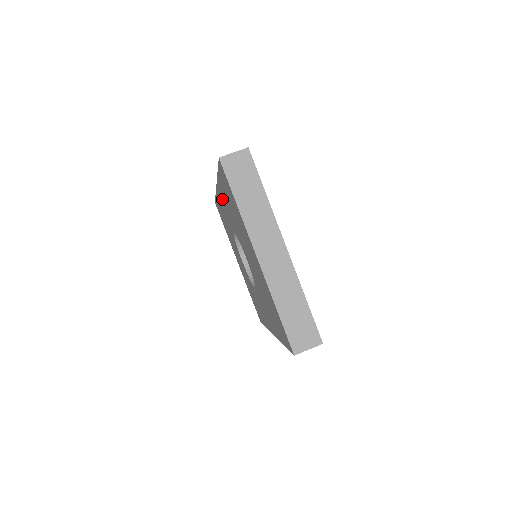
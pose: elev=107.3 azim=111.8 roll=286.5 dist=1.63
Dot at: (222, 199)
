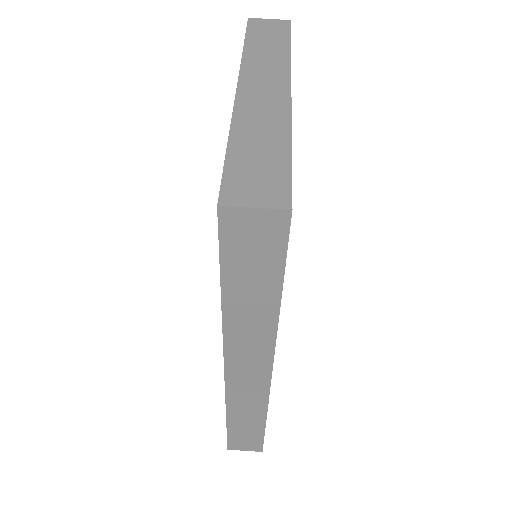
Dot at: occluded
